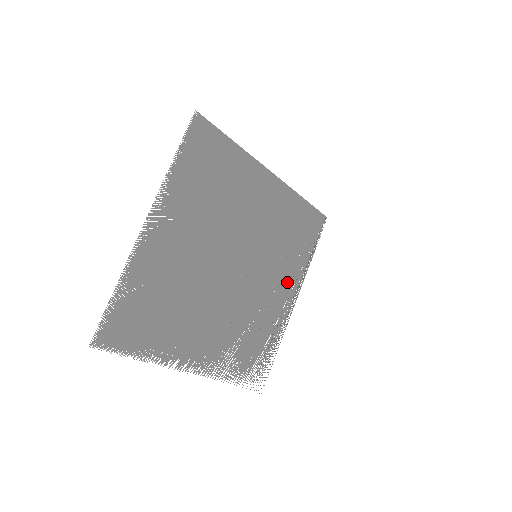
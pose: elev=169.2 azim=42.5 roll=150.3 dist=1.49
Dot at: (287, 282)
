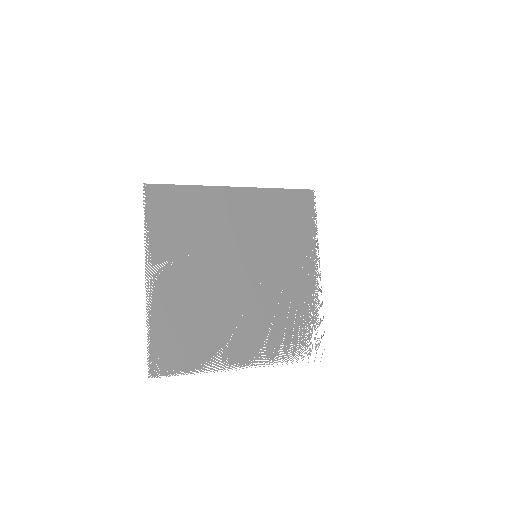
Dot at: (301, 261)
